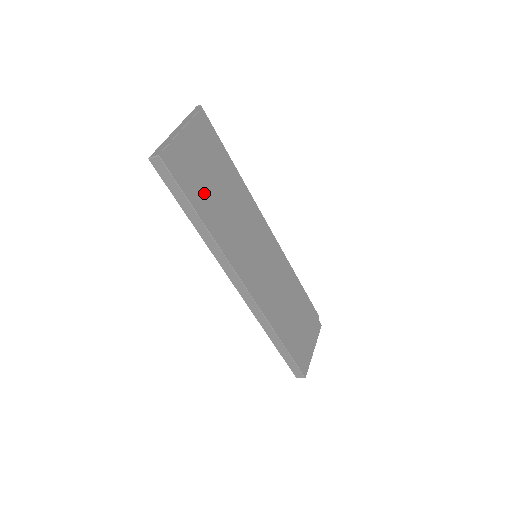
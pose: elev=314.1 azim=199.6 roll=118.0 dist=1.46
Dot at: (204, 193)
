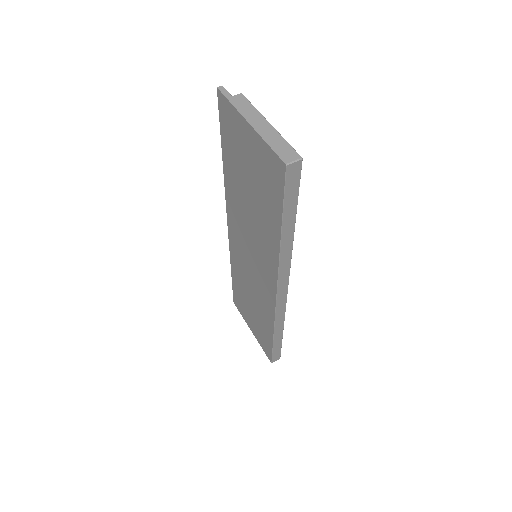
Dot at: occluded
